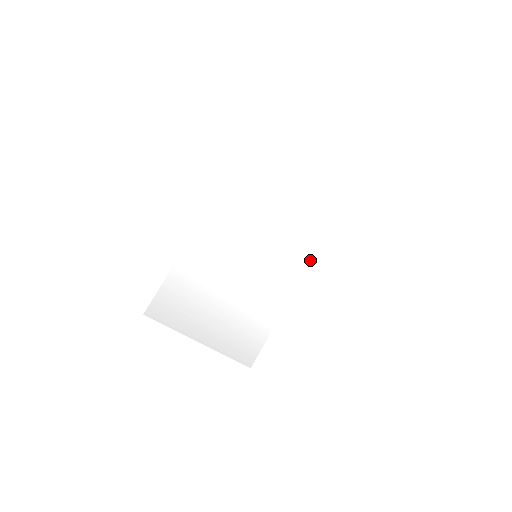
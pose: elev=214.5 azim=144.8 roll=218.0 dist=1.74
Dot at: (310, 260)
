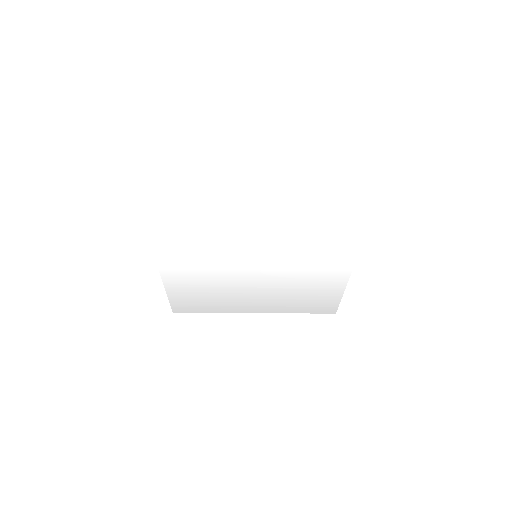
Dot at: (364, 228)
